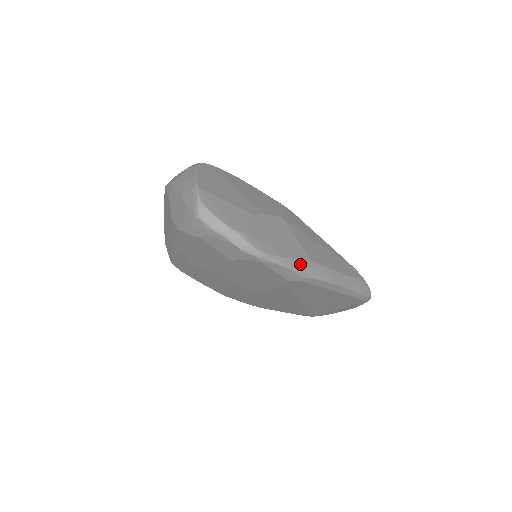
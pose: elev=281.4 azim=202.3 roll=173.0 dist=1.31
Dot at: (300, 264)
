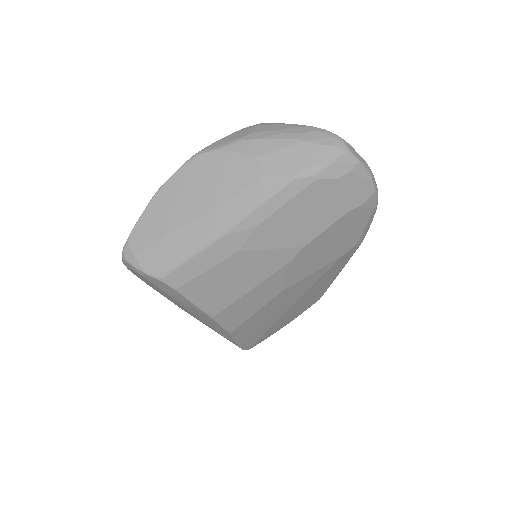
Dot at: occluded
